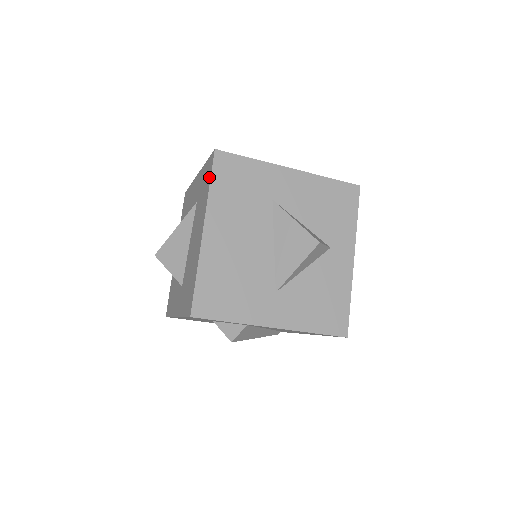
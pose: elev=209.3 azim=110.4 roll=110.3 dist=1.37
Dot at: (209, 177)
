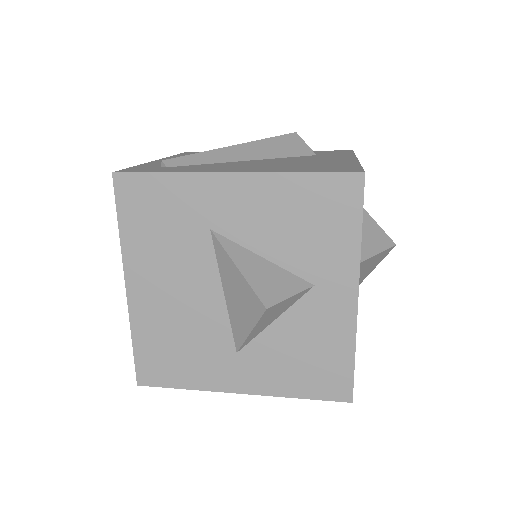
Dot at: (120, 211)
